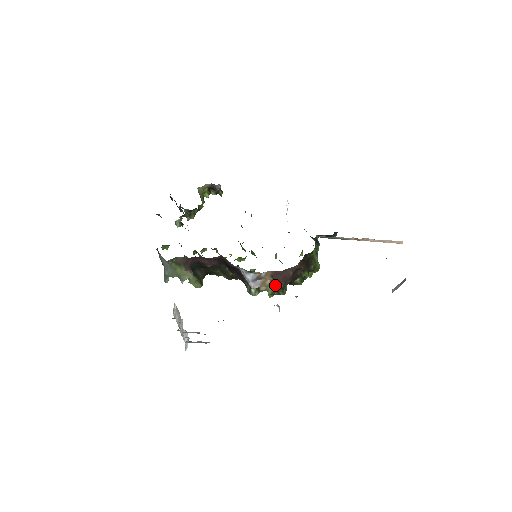
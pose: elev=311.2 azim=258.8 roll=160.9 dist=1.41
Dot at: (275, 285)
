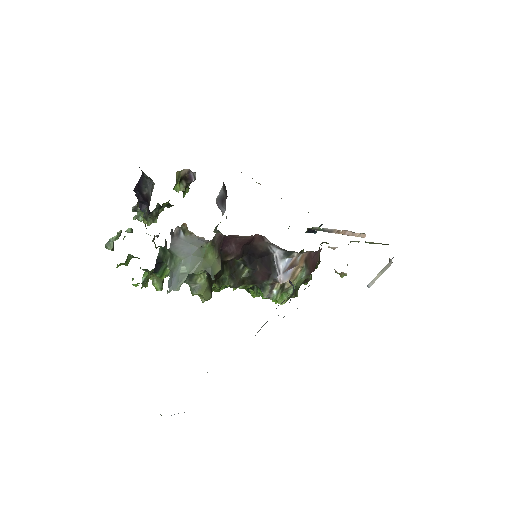
Dot at: (305, 275)
